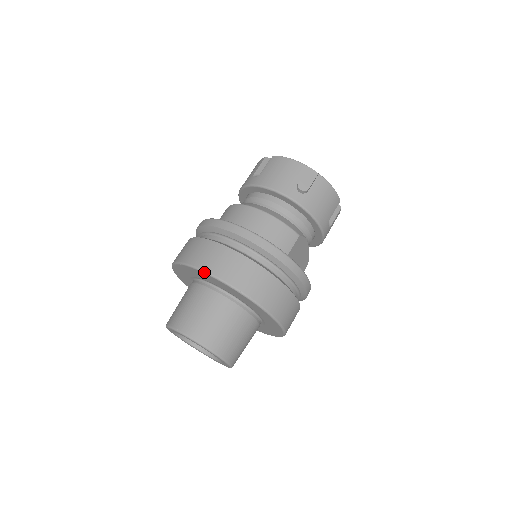
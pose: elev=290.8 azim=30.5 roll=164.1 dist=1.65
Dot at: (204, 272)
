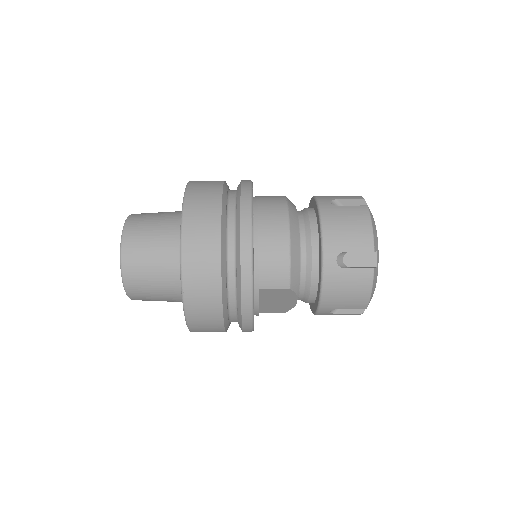
Dot at: (182, 217)
